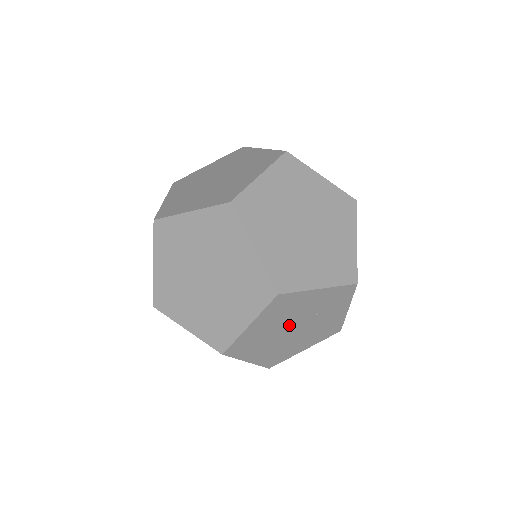
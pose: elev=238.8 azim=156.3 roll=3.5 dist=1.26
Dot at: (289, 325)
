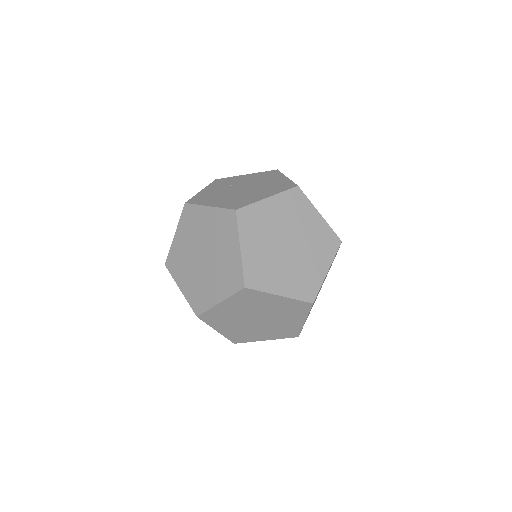
Dot at: occluded
